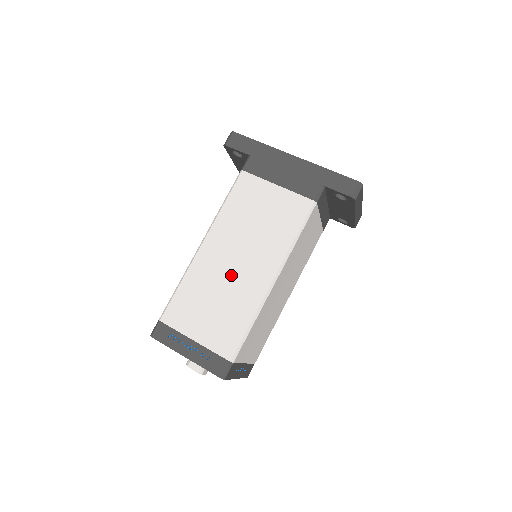
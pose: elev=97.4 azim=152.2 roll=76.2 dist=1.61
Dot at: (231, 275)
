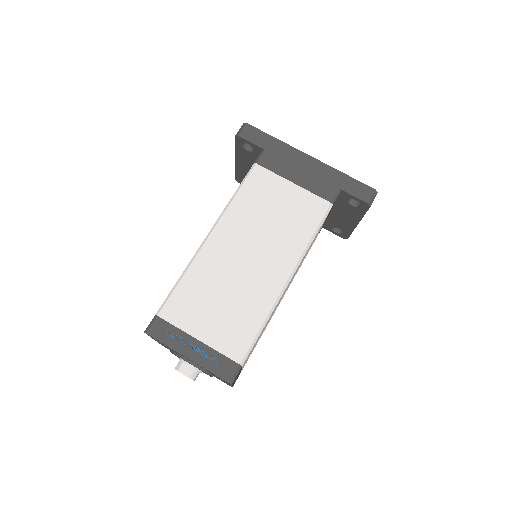
Dot at: (242, 271)
